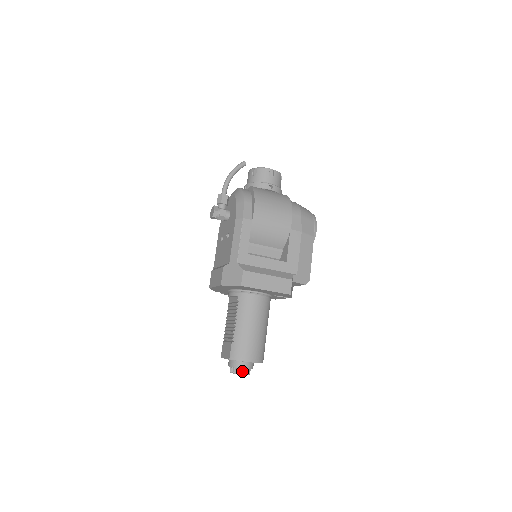
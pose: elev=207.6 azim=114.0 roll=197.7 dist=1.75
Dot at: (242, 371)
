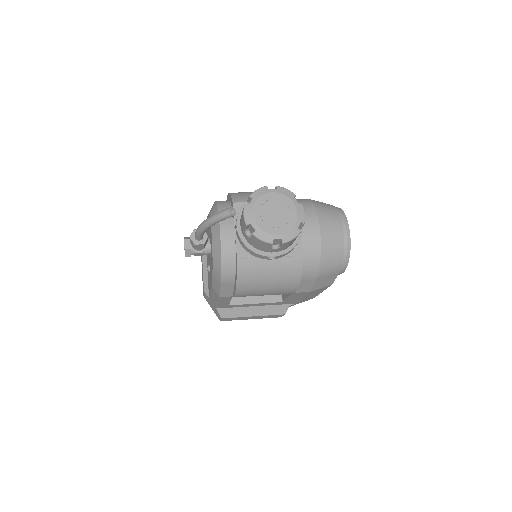
Dot at: occluded
